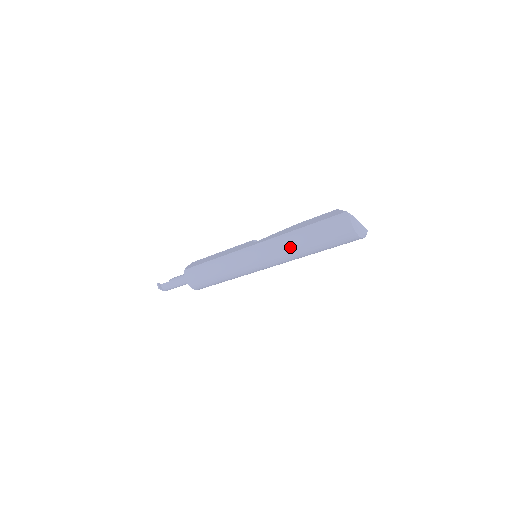
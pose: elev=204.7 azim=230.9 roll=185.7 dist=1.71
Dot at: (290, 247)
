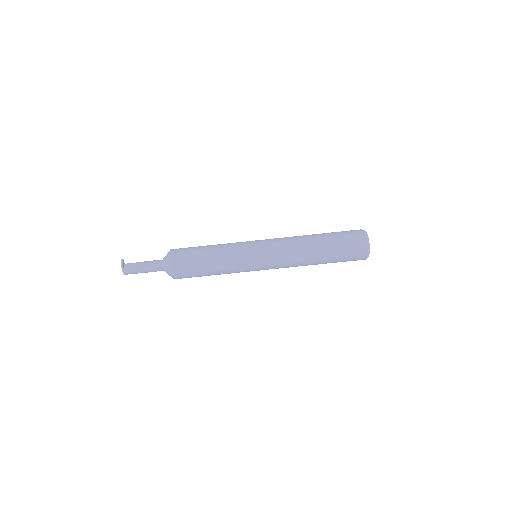
Dot at: (304, 243)
